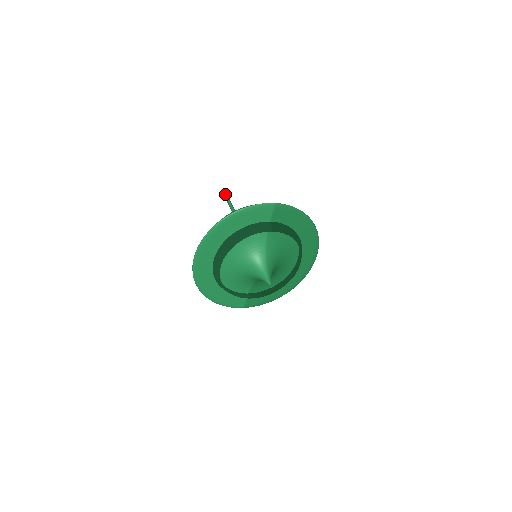
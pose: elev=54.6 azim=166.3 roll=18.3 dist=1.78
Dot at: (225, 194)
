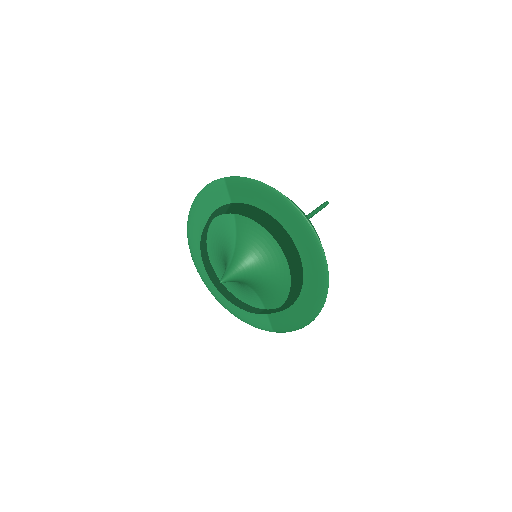
Dot at: (324, 202)
